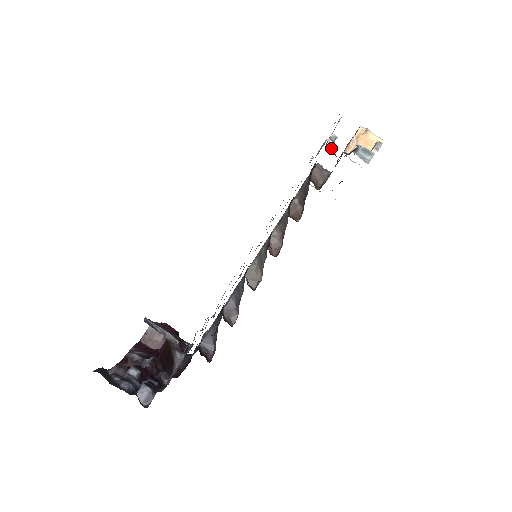
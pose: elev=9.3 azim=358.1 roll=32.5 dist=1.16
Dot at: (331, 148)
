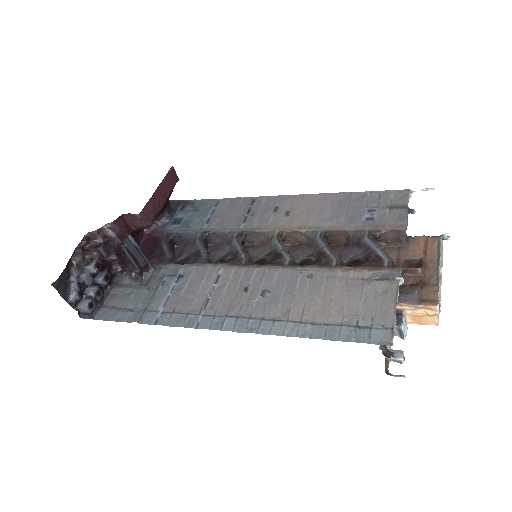
Dot at: occluded
